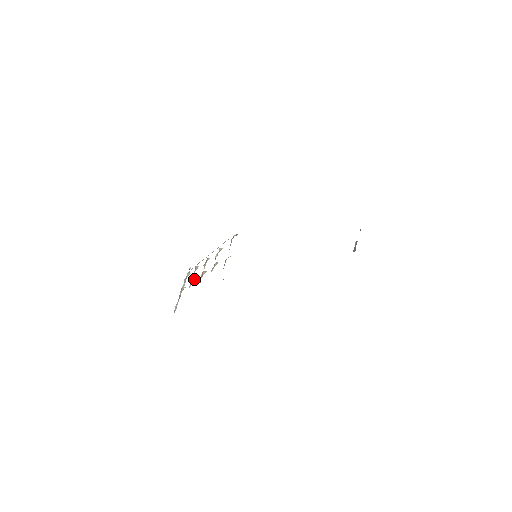
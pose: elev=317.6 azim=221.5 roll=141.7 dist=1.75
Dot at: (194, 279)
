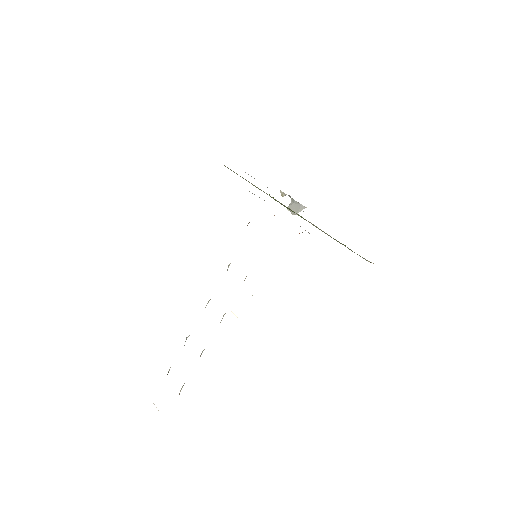
Dot at: (203, 350)
